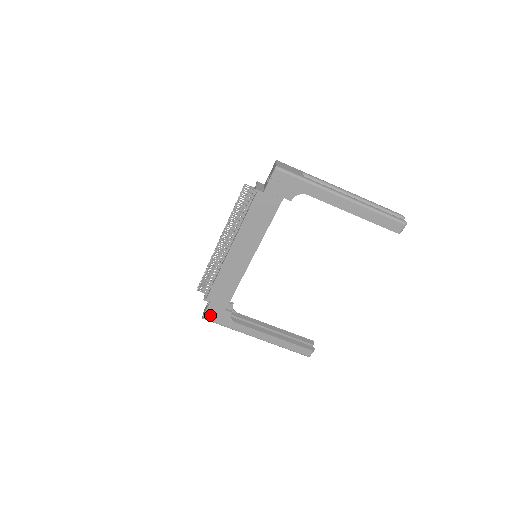
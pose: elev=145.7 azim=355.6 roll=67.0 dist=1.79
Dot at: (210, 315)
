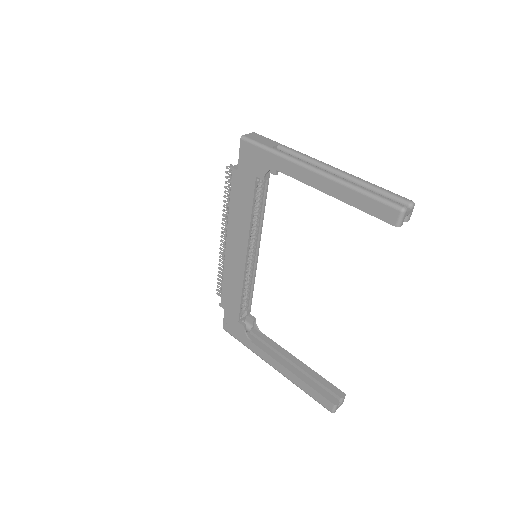
Dot at: (228, 326)
